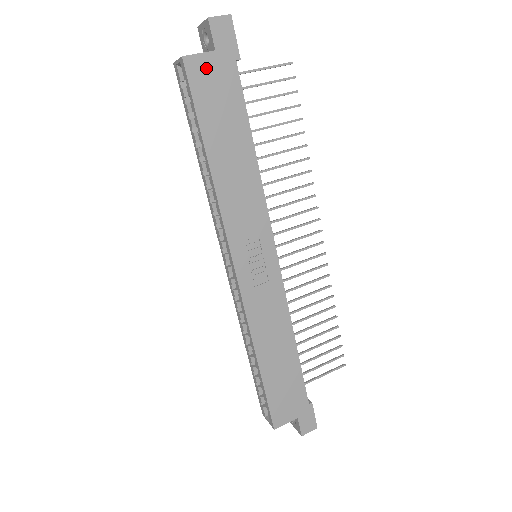
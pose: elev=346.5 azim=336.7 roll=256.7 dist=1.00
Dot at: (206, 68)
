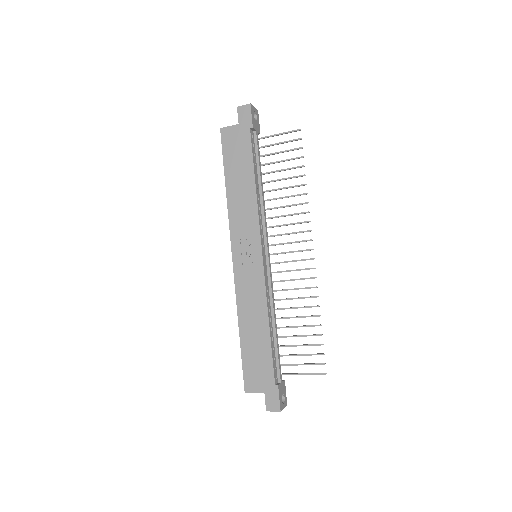
Dot at: (232, 134)
